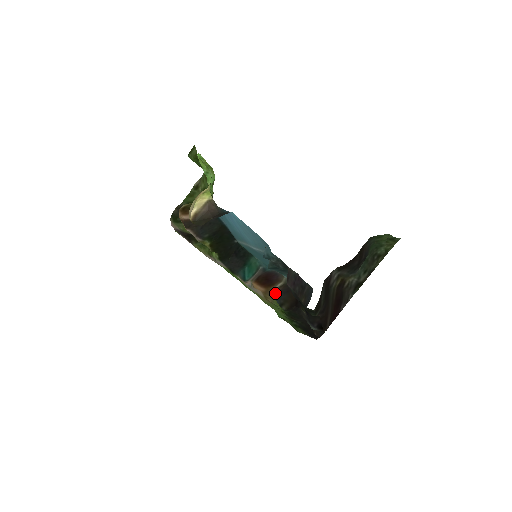
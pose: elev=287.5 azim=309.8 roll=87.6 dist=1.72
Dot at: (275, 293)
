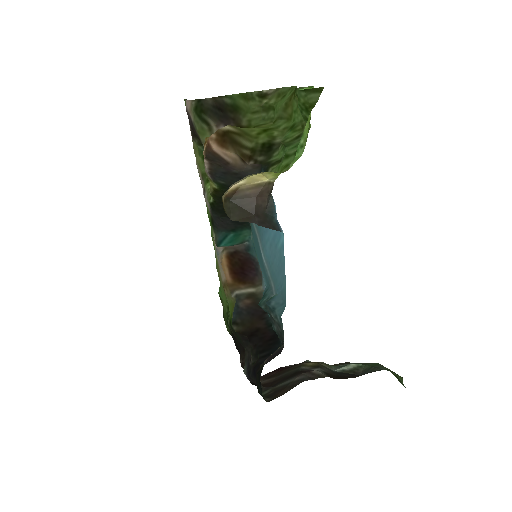
Dot at: (239, 300)
